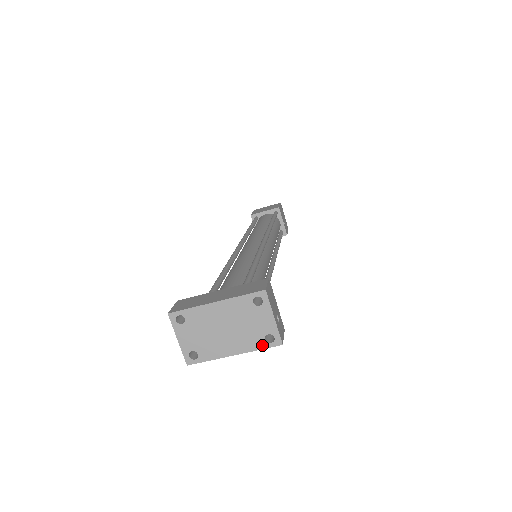
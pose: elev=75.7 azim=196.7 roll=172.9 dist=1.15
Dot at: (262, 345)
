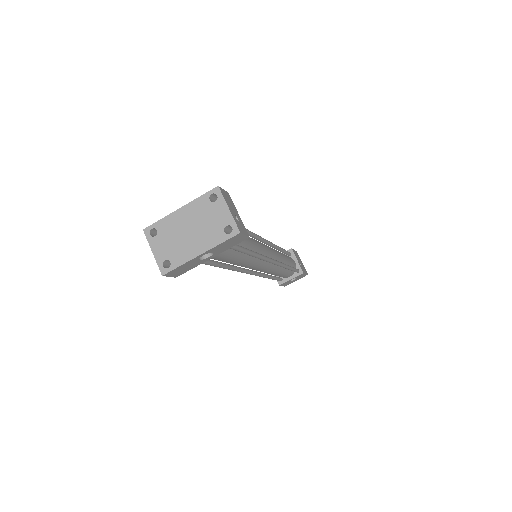
Dot at: (223, 238)
